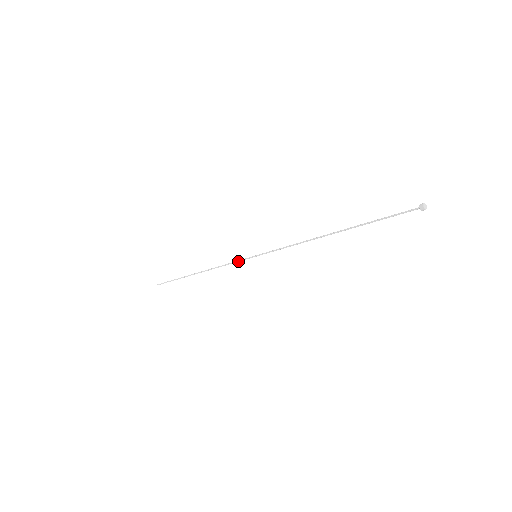
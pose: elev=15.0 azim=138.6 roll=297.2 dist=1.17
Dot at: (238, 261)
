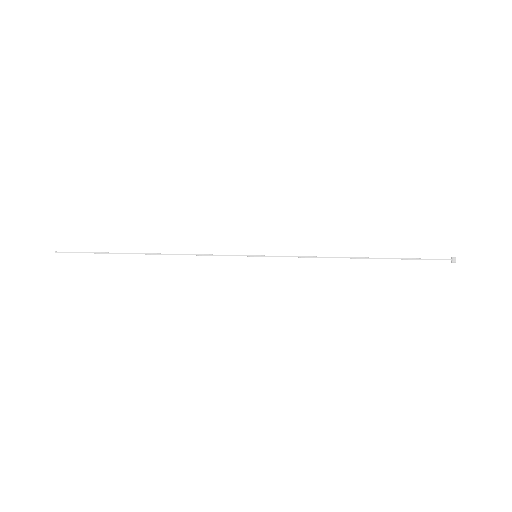
Dot at: (227, 255)
